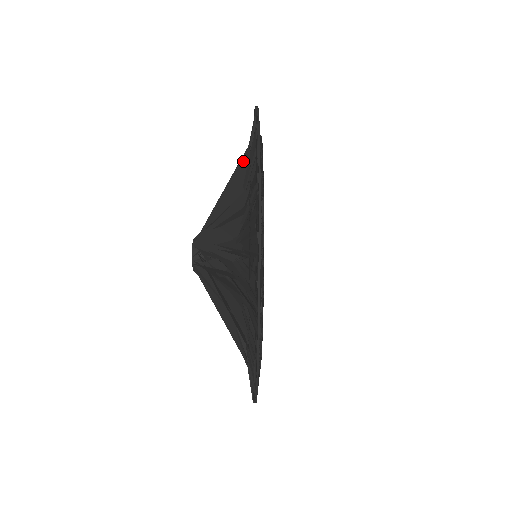
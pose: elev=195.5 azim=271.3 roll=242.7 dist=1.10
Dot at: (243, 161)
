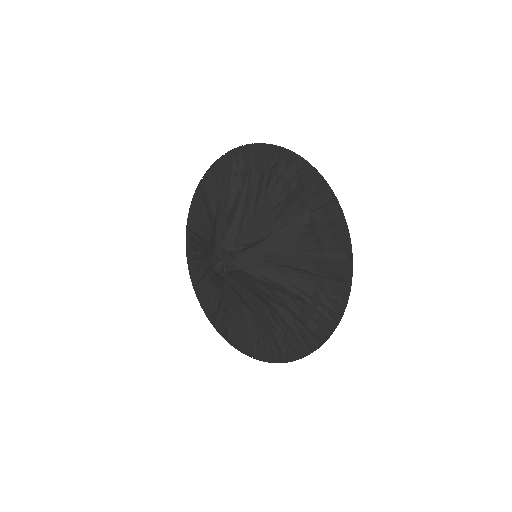
Dot at: (302, 220)
